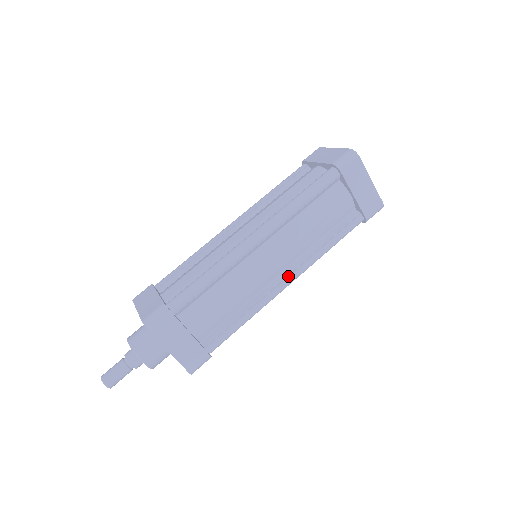
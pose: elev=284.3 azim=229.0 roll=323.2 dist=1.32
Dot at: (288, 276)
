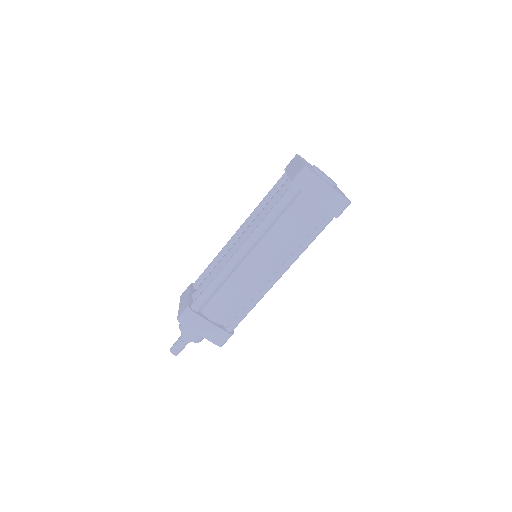
Dot at: (277, 272)
